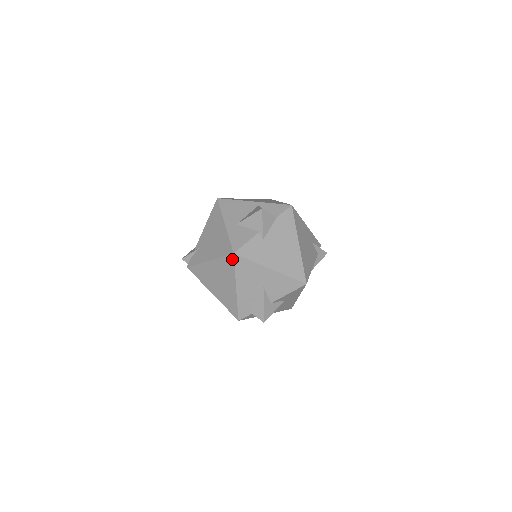
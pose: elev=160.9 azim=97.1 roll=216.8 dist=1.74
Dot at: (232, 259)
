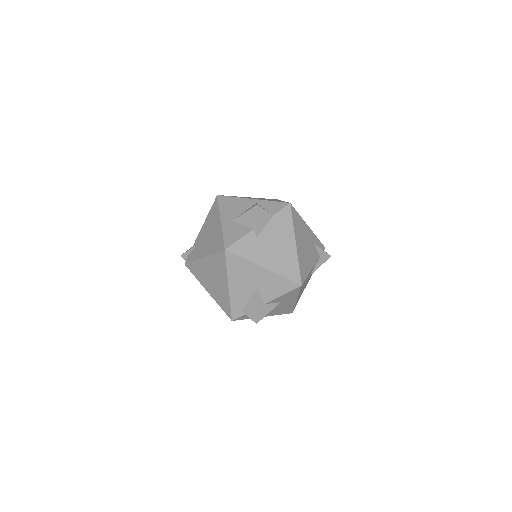
Dot at: (224, 255)
